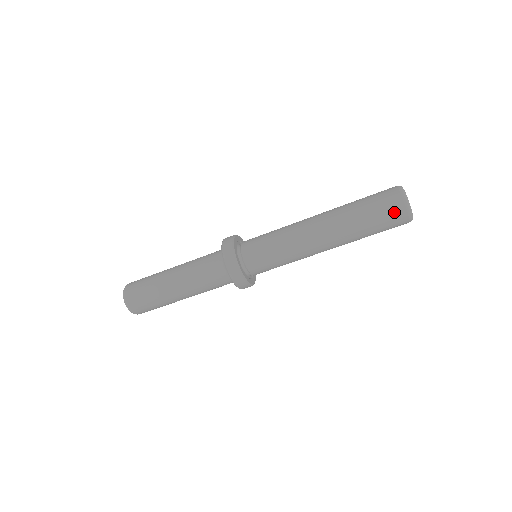
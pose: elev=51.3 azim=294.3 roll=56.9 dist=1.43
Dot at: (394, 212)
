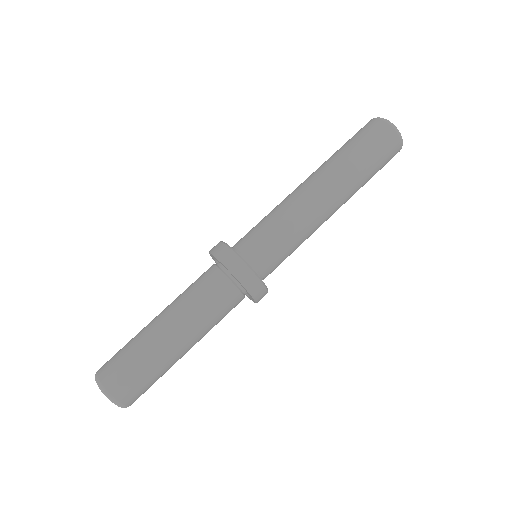
Dot at: (385, 137)
